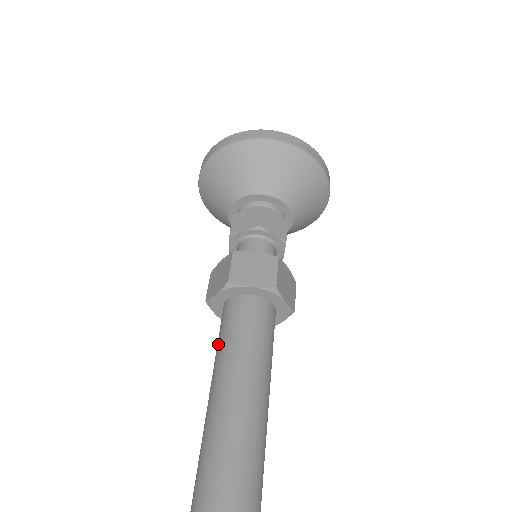
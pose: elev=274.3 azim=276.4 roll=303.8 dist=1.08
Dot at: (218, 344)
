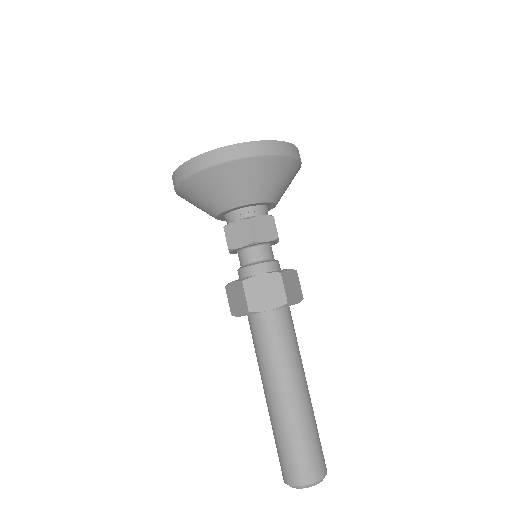
Dot at: (256, 353)
